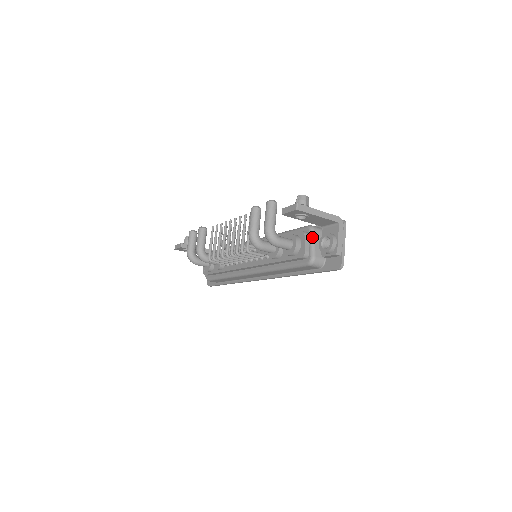
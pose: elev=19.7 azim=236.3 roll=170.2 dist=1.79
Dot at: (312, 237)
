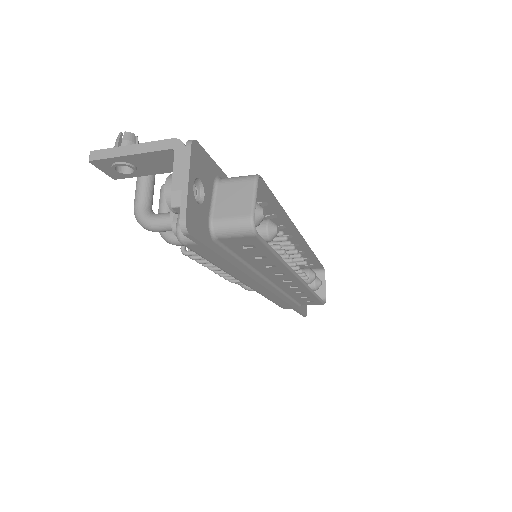
Dot at: occluded
